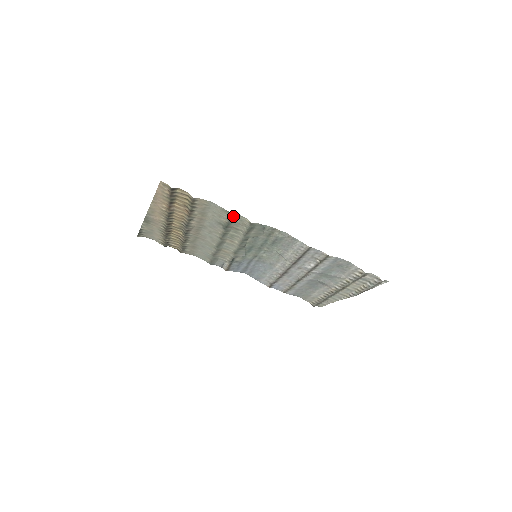
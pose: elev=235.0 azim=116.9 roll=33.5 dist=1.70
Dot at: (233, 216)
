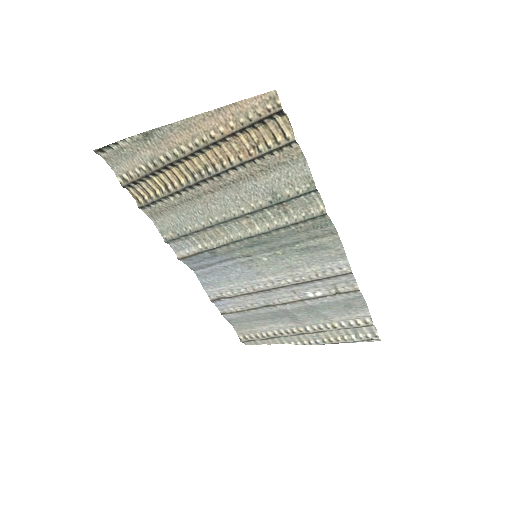
Dot at: (311, 192)
